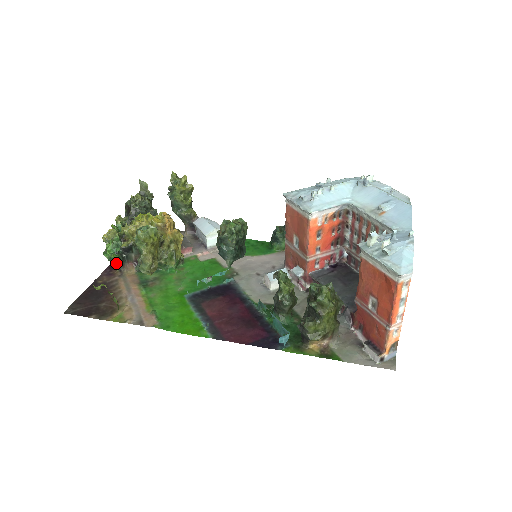
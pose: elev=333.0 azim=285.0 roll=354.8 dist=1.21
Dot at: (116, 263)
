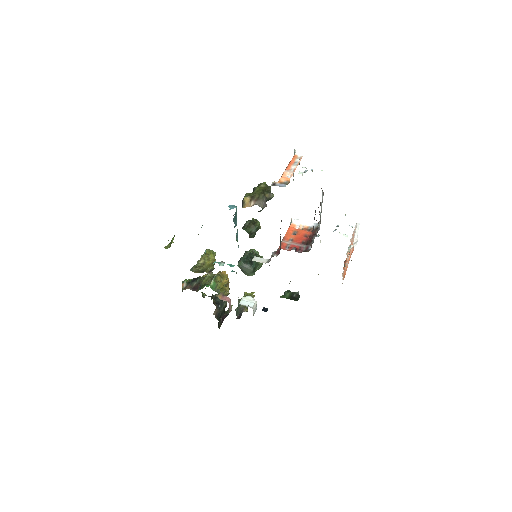
Dot at: (184, 286)
